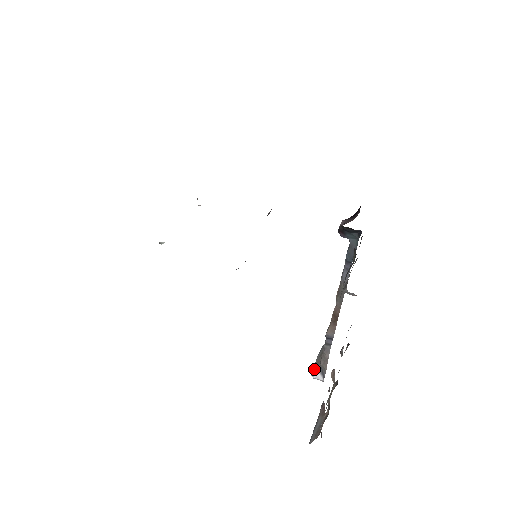
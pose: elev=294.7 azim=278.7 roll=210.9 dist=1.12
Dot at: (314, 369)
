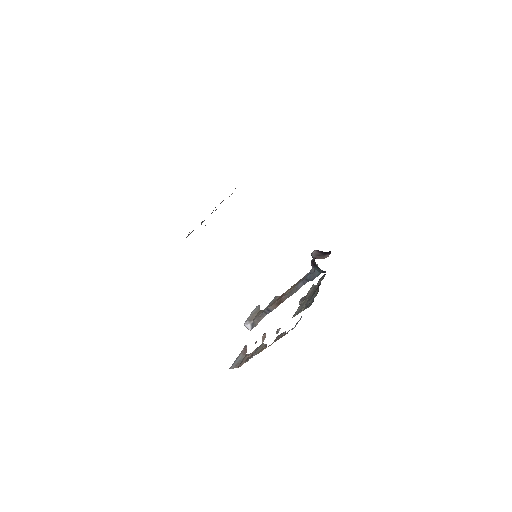
Dot at: (248, 321)
